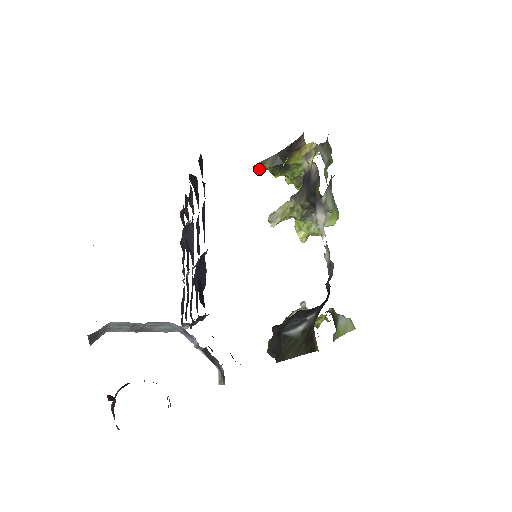
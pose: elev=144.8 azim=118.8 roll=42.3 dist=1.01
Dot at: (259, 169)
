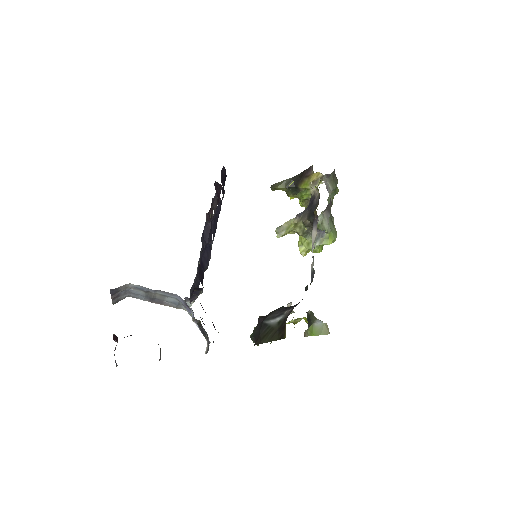
Dot at: (275, 188)
